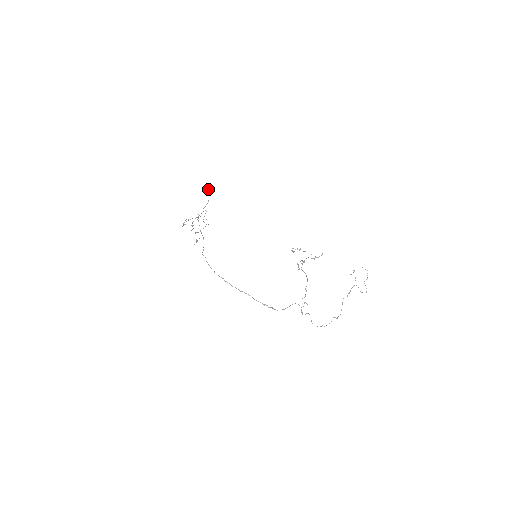
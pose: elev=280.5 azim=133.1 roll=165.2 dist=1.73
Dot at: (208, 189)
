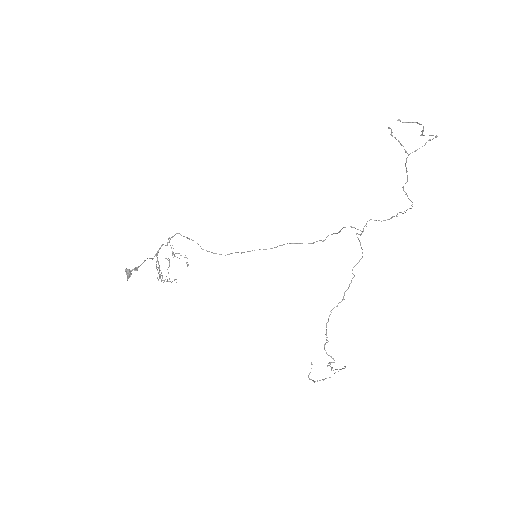
Dot at: (130, 274)
